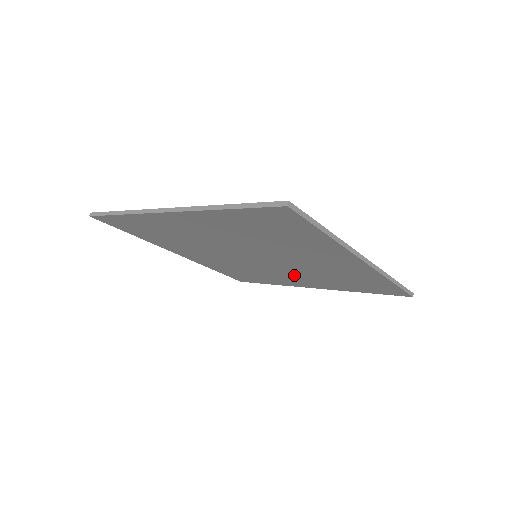
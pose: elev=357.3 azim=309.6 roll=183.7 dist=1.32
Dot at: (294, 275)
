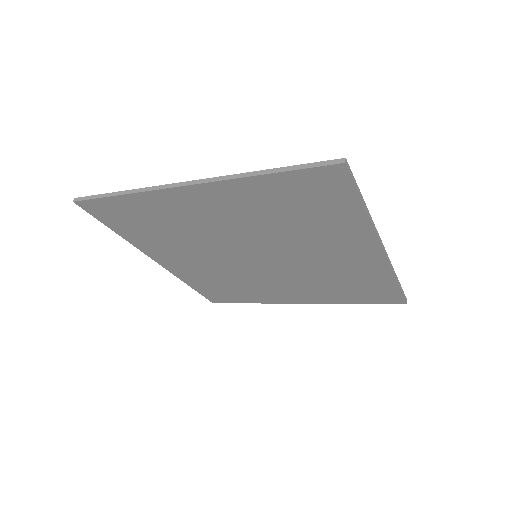
Dot at: (287, 283)
